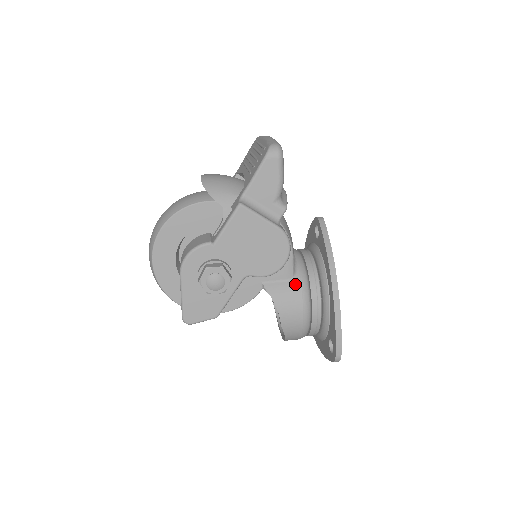
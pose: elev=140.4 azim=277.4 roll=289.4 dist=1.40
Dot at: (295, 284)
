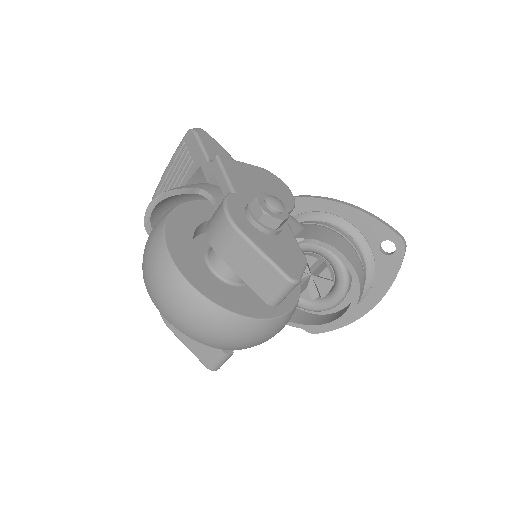
Dot at: (311, 226)
